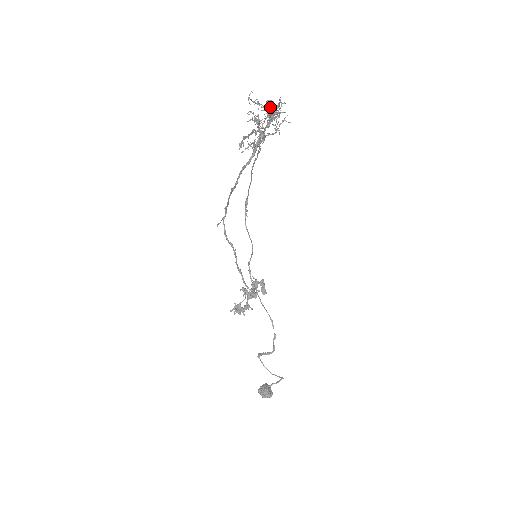
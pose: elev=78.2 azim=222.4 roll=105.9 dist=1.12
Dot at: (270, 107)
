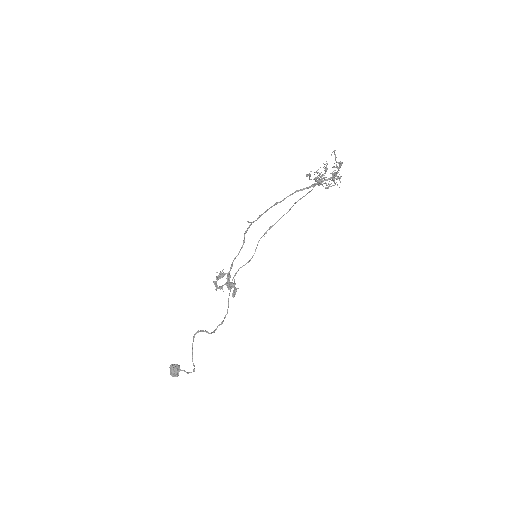
Dot at: occluded
